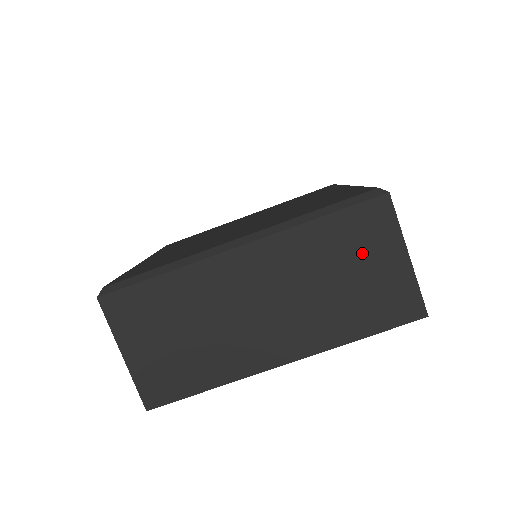
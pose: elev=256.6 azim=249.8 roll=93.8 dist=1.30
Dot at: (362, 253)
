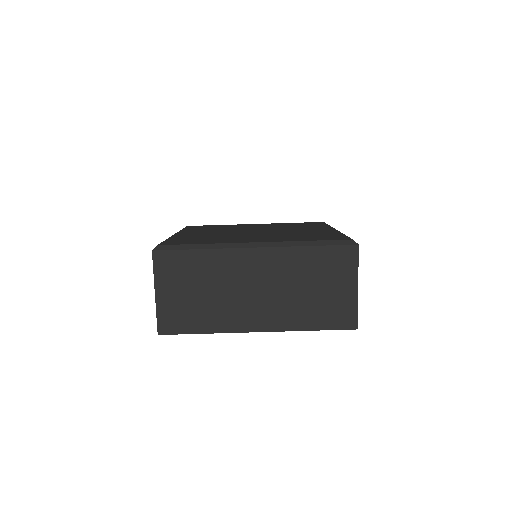
Dot at: (330, 277)
